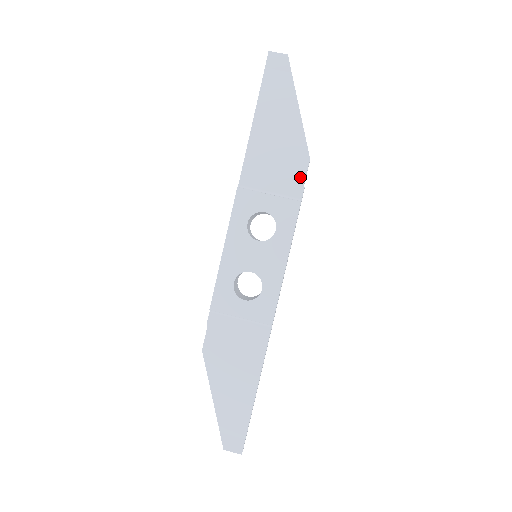
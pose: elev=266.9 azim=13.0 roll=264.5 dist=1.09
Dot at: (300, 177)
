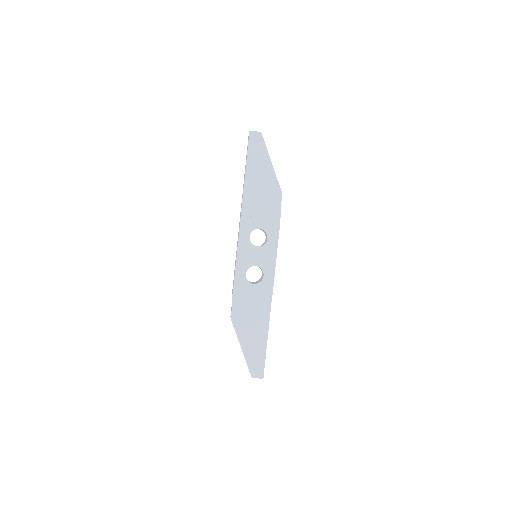
Dot at: (278, 205)
